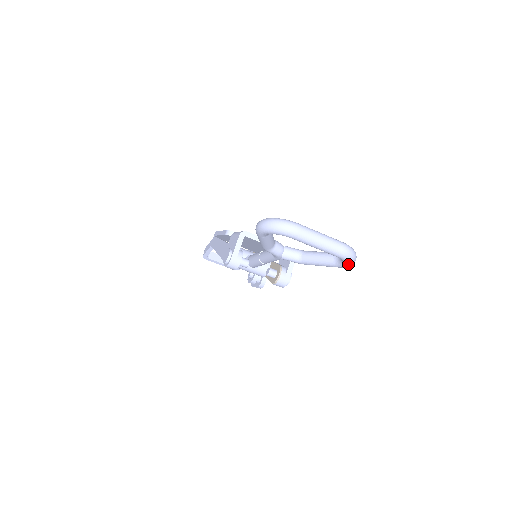
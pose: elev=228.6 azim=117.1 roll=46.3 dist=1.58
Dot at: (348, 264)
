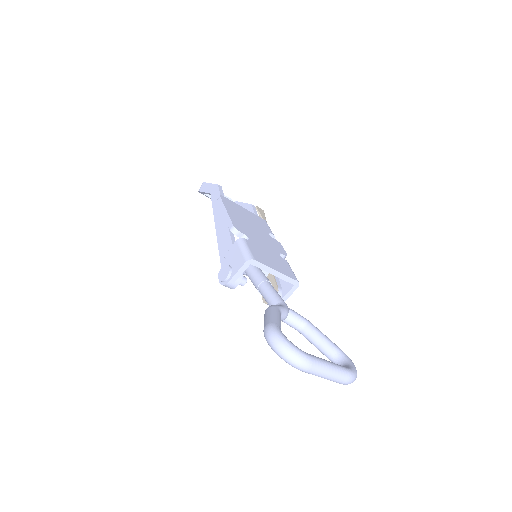
Dot at: occluded
